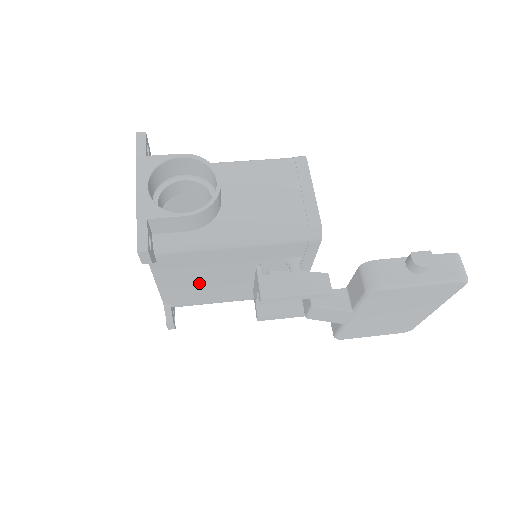
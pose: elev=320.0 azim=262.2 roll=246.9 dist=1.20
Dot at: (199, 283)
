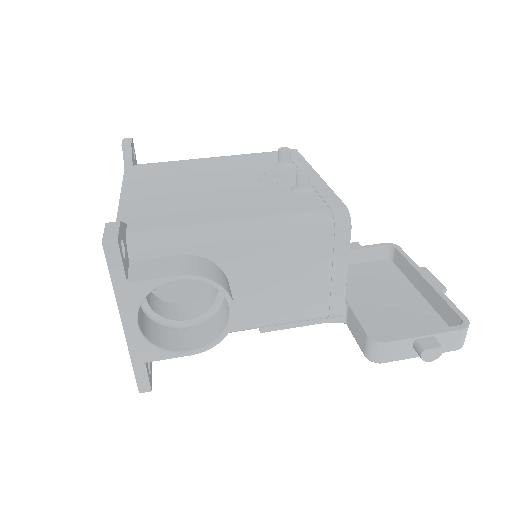
Dot at: occluded
